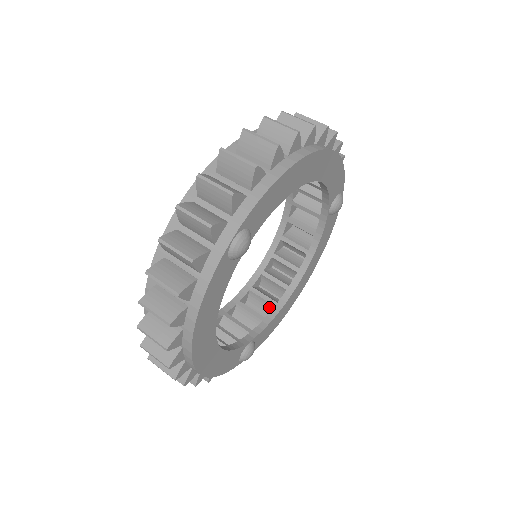
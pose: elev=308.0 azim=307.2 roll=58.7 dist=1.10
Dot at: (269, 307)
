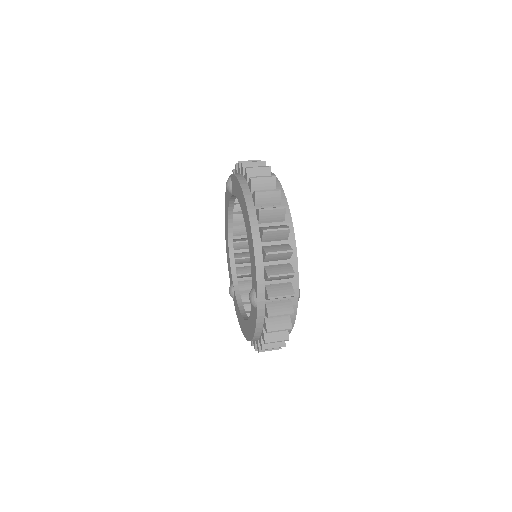
Dot at: occluded
